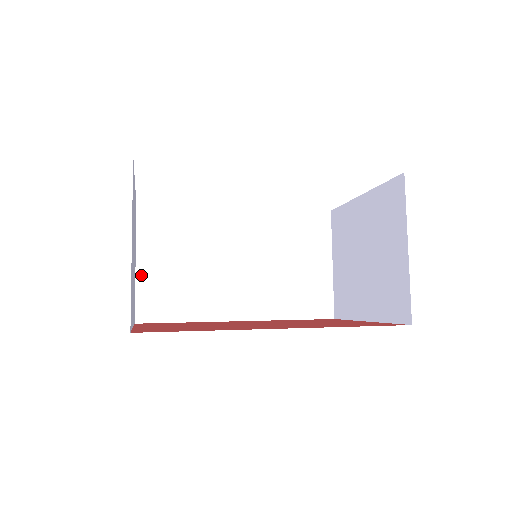
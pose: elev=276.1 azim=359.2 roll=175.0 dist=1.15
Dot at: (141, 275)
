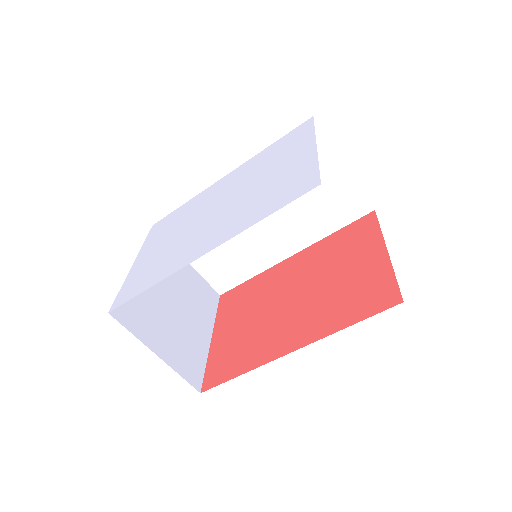
Dot at: (198, 267)
